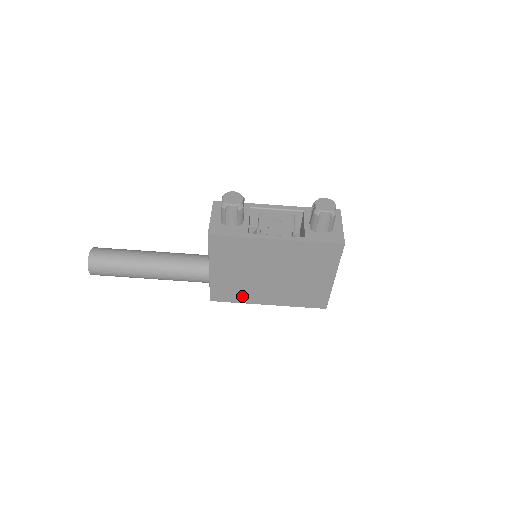
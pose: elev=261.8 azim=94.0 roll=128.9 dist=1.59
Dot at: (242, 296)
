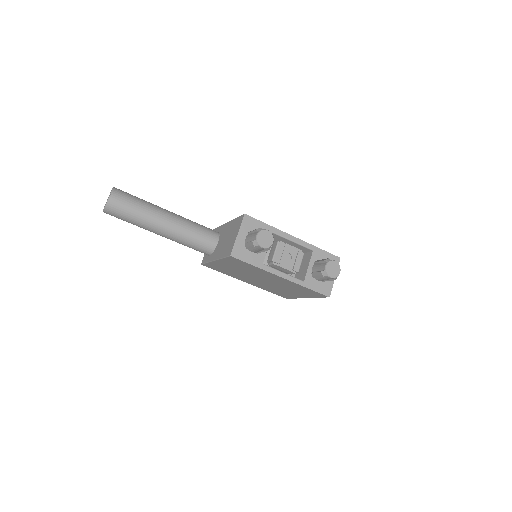
Dot at: (229, 274)
